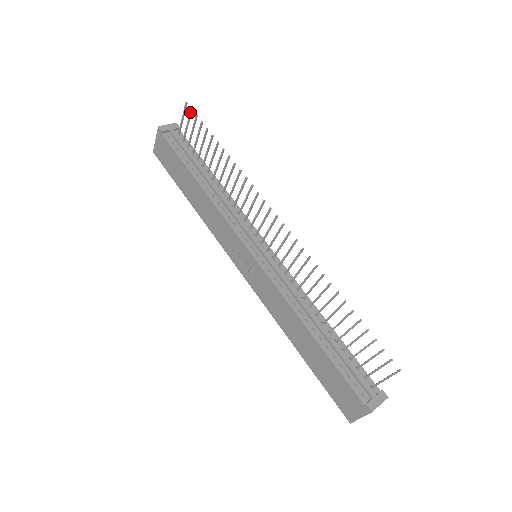
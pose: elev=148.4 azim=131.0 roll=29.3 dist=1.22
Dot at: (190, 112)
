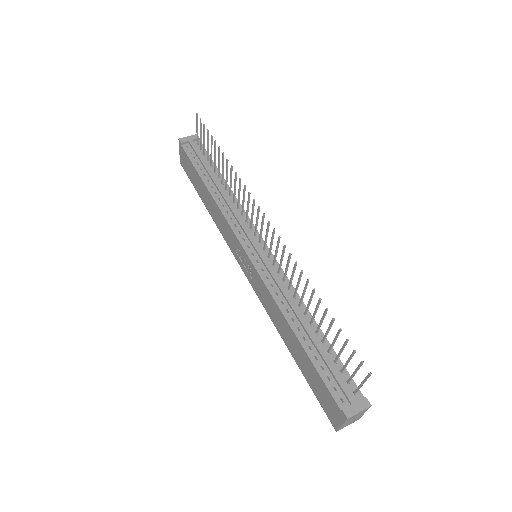
Dot at: (200, 122)
